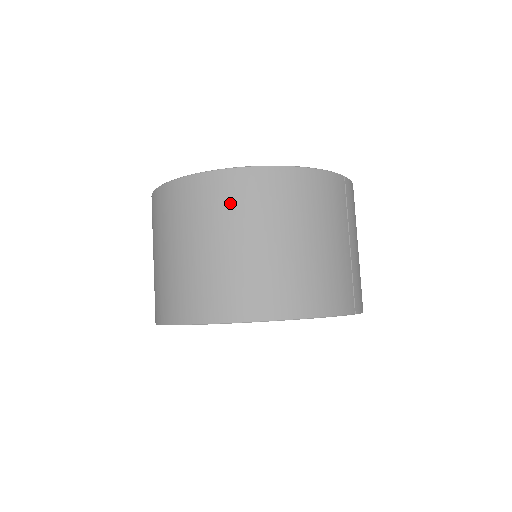
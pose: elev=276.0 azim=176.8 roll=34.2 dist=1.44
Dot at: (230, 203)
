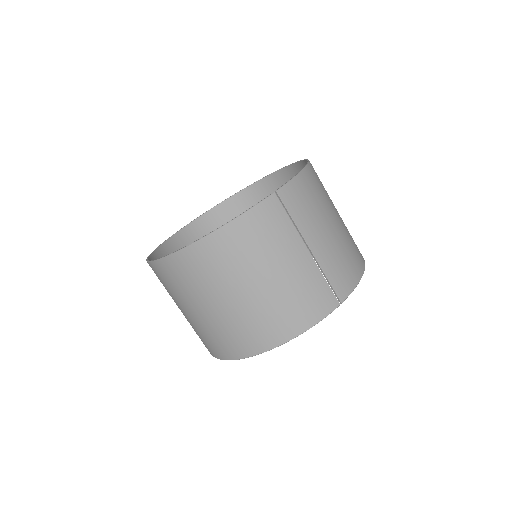
Dot at: (188, 280)
